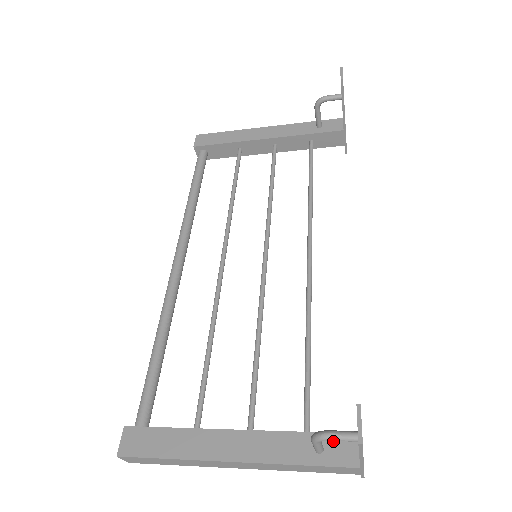
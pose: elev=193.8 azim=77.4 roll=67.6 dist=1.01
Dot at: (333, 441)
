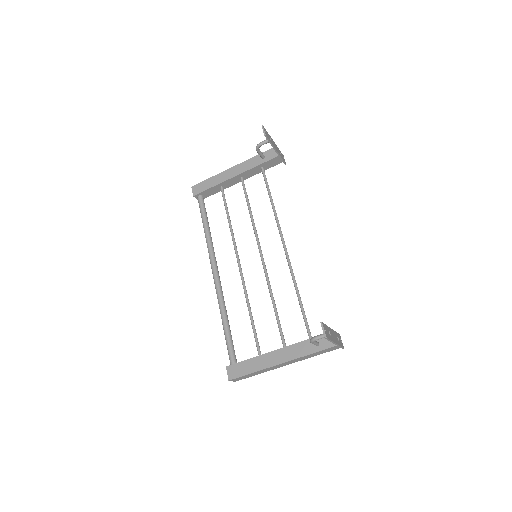
Dot at: (322, 338)
